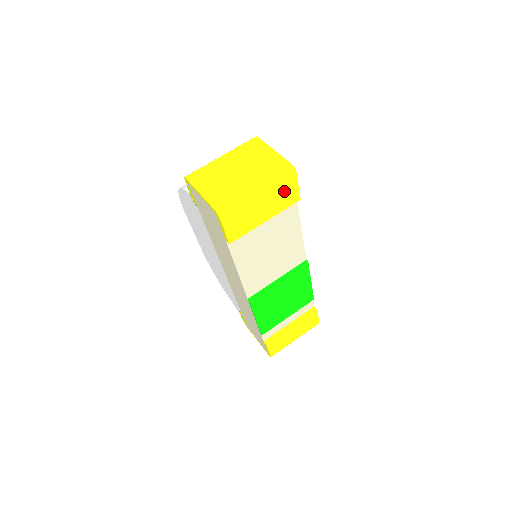
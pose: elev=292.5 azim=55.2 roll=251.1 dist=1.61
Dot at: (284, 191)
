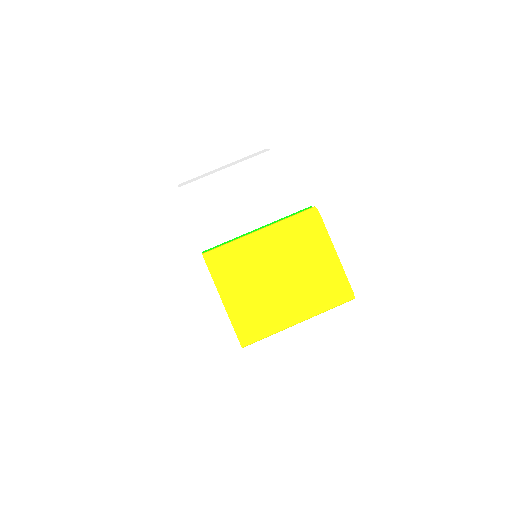
Dot at: occluded
